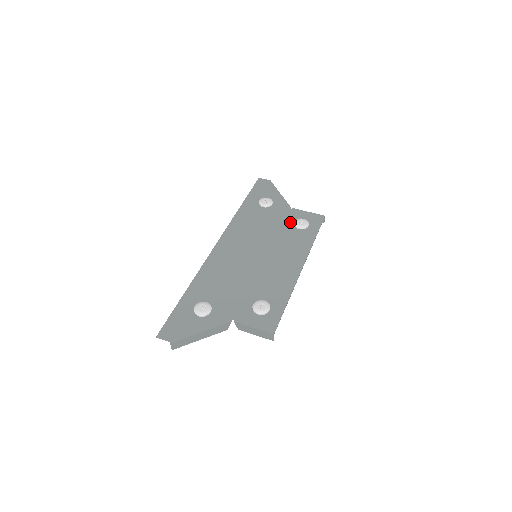
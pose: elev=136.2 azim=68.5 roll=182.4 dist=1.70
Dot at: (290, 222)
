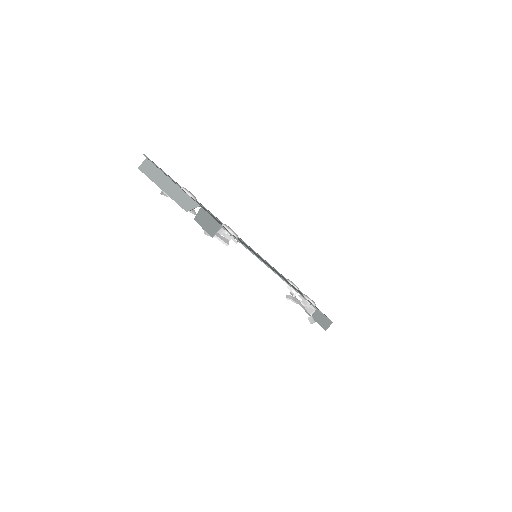
Dot at: occluded
